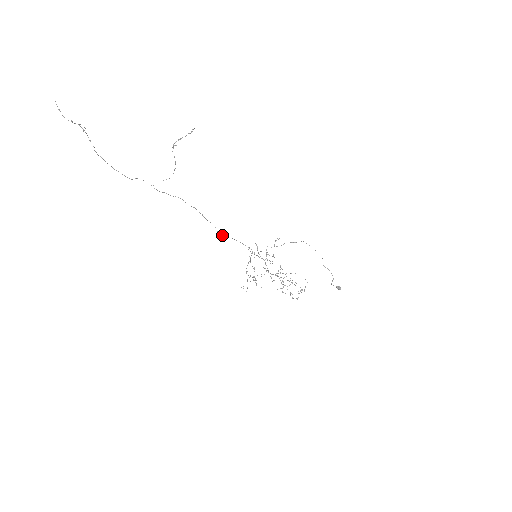
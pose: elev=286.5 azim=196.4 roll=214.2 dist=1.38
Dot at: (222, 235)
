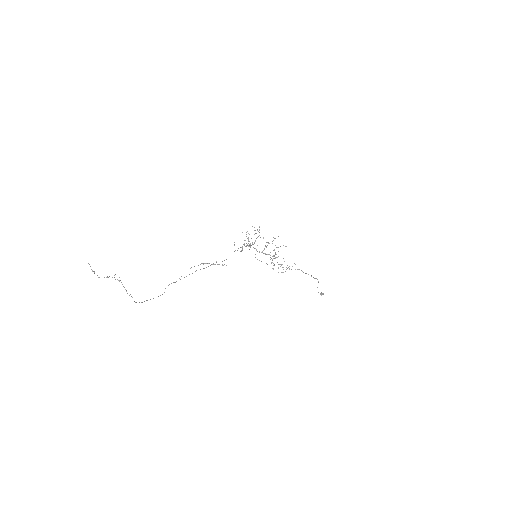
Dot at: occluded
